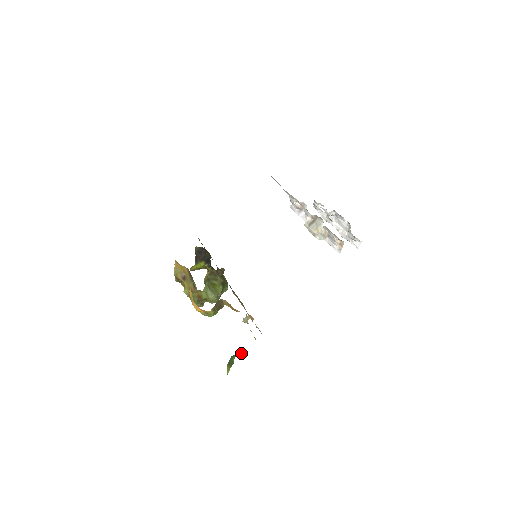
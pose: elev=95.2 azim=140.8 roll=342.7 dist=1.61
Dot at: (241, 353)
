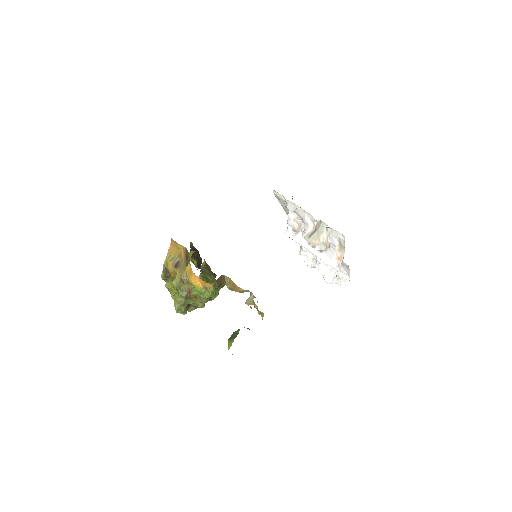
Dot at: occluded
